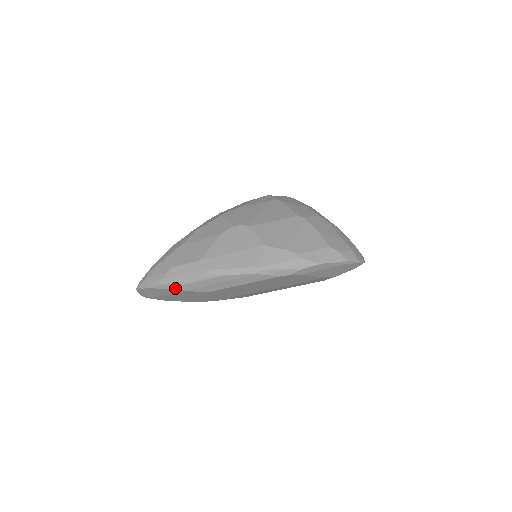
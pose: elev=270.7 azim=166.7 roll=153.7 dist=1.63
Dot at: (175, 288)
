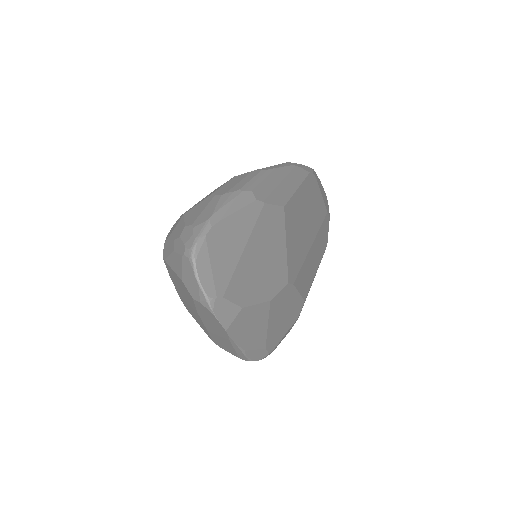
Dot at: (250, 200)
